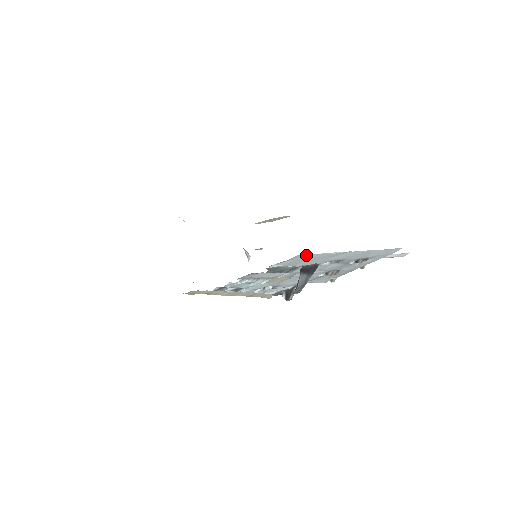
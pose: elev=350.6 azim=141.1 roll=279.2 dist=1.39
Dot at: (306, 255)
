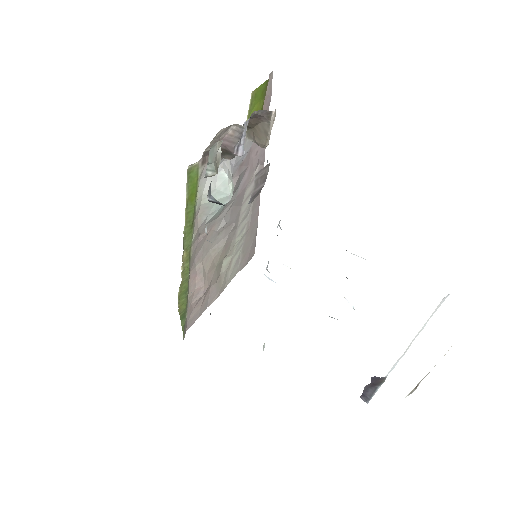
Dot at: occluded
